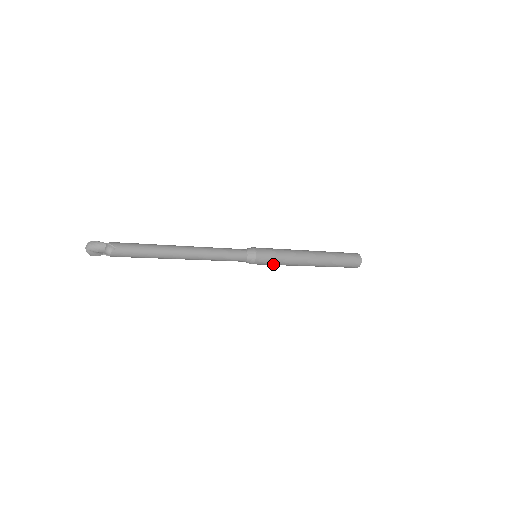
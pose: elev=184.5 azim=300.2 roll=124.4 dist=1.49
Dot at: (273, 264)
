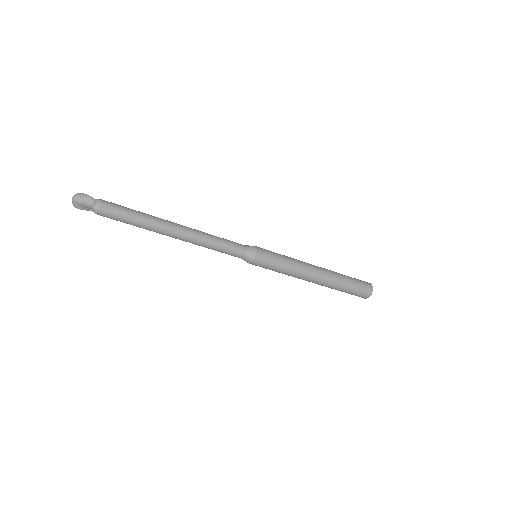
Dot at: (272, 269)
